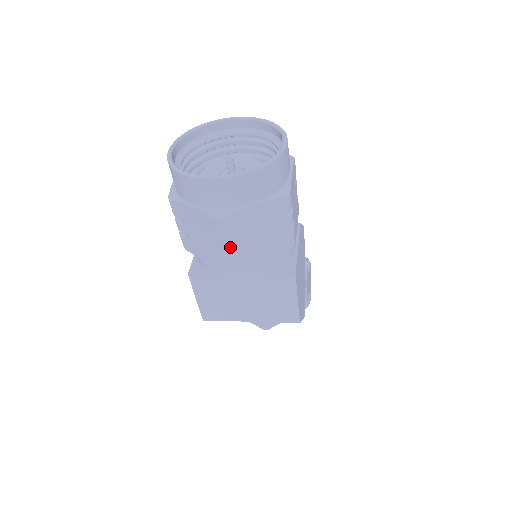
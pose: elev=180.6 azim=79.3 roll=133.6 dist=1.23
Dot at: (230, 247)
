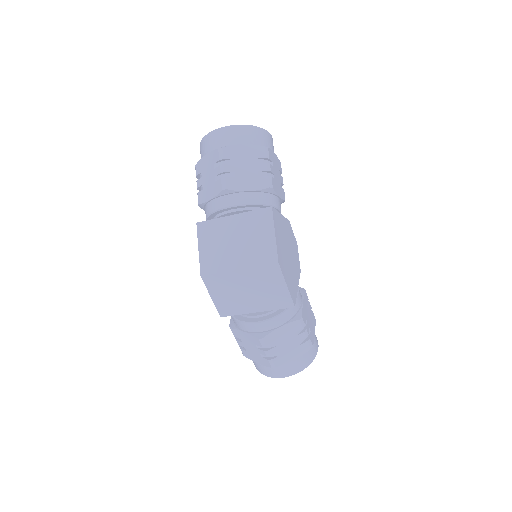
Dot at: (225, 169)
